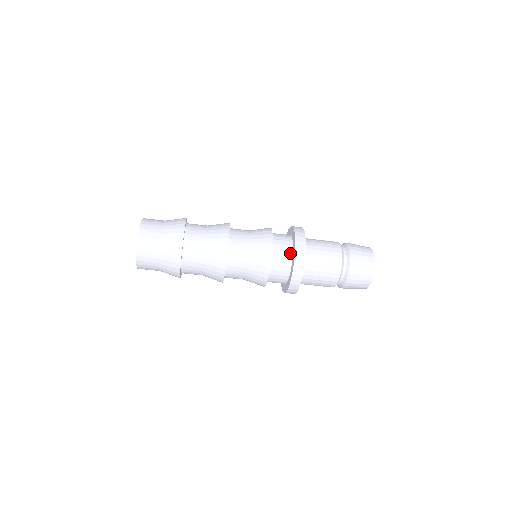
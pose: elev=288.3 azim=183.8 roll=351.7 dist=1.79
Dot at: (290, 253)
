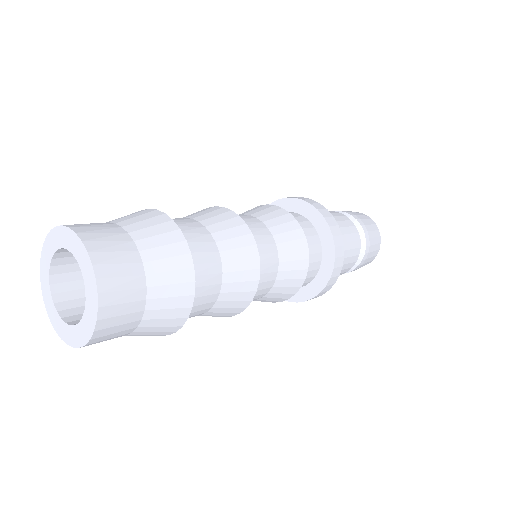
Dot at: (310, 224)
